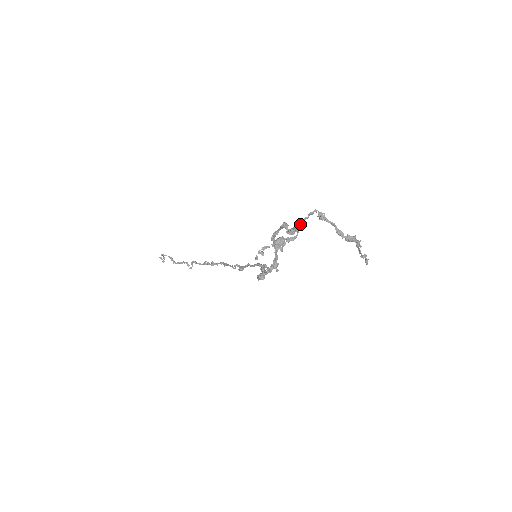
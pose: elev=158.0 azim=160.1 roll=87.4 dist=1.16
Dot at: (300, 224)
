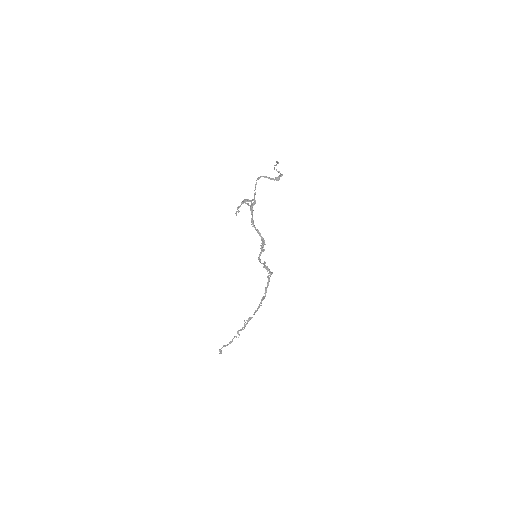
Dot at: (254, 194)
